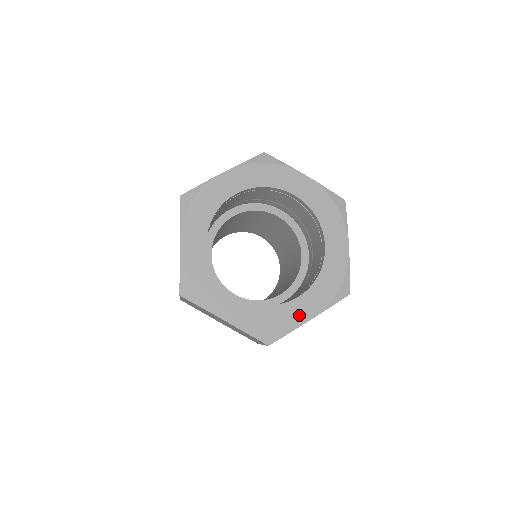
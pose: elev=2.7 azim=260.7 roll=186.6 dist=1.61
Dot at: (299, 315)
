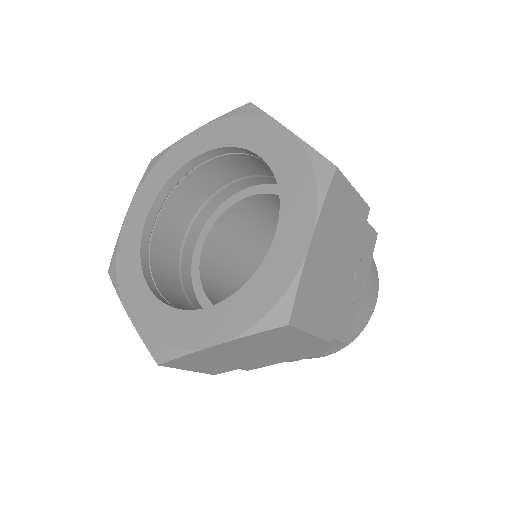
Dot at: (202, 333)
